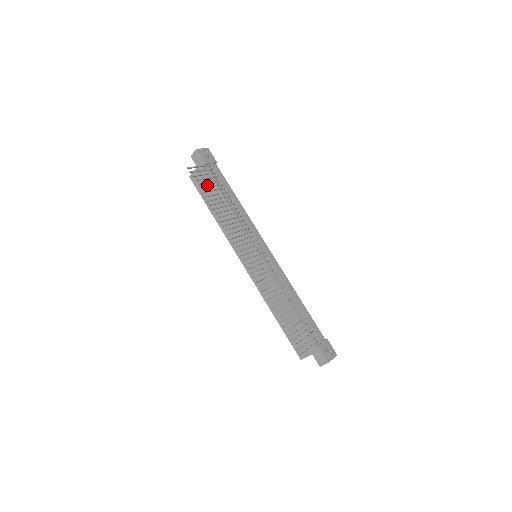
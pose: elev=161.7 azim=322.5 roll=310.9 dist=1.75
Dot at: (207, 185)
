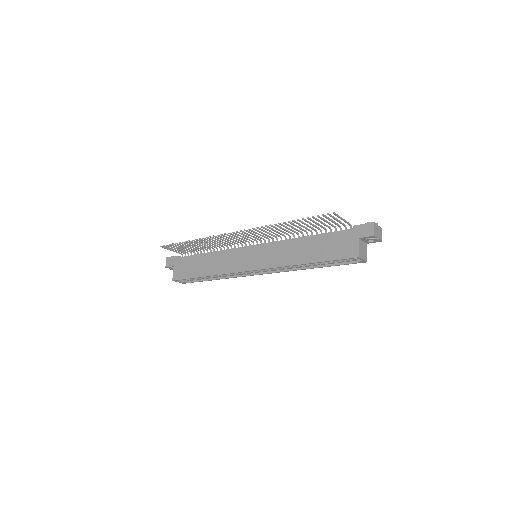
Dot at: (187, 265)
